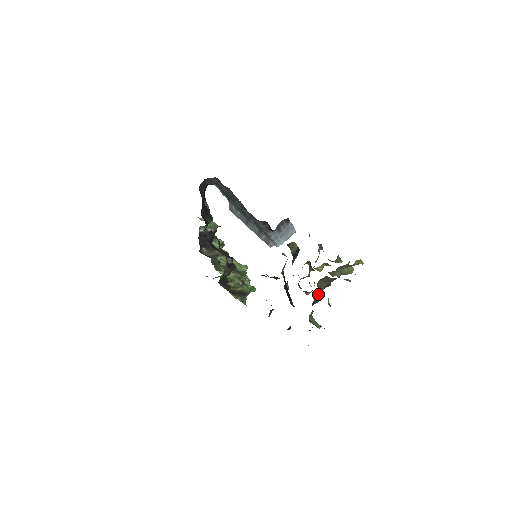
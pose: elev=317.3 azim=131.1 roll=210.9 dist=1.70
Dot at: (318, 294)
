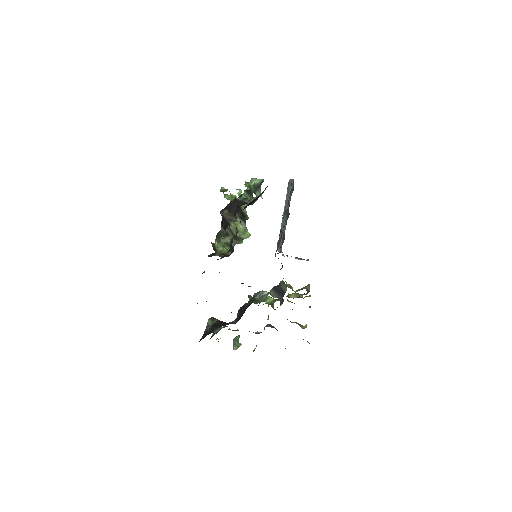
Dot at: (259, 332)
